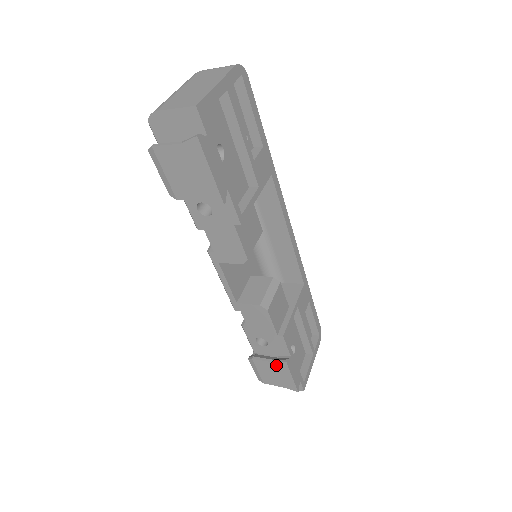
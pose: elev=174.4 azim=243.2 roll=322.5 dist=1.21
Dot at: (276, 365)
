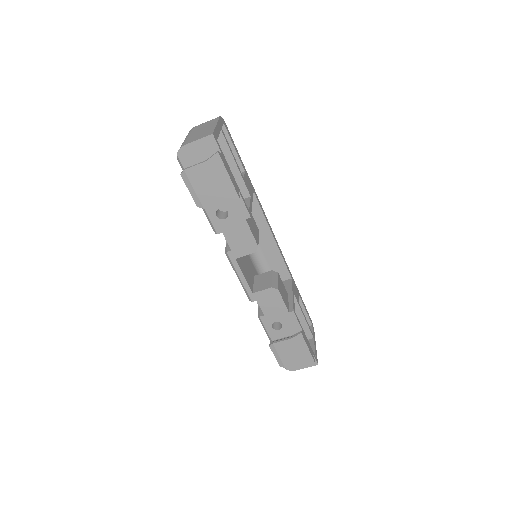
Dot at: (293, 341)
